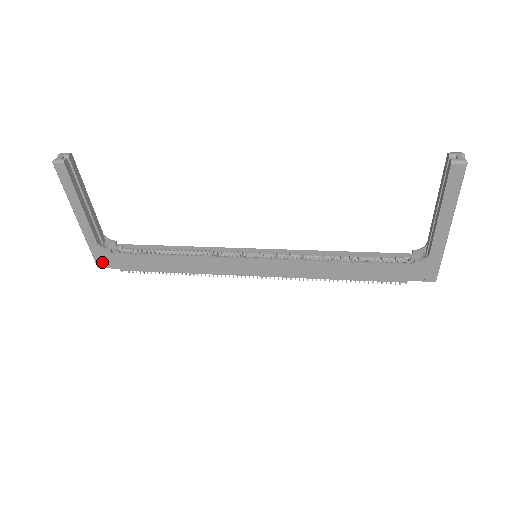
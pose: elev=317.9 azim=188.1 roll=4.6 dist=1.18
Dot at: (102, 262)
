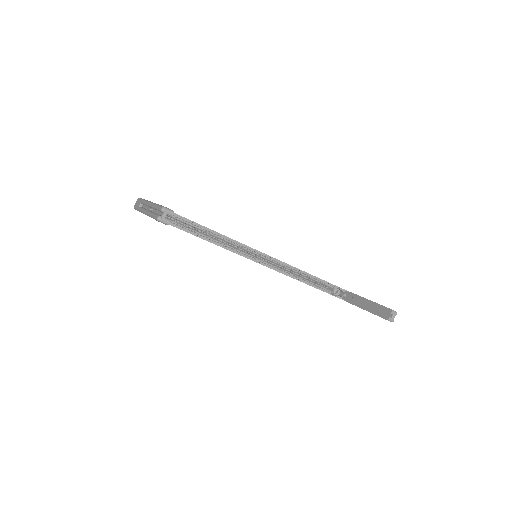
Dot at: occluded
